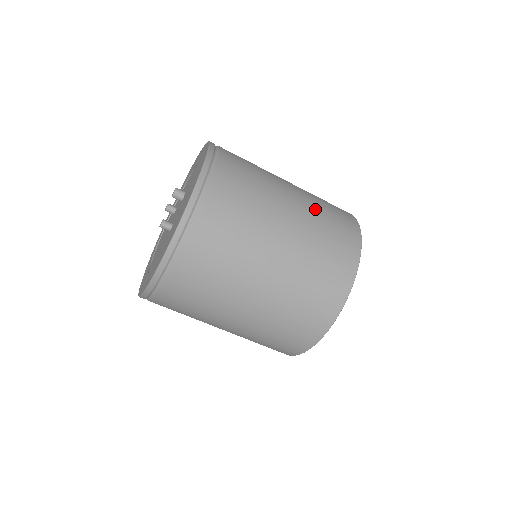
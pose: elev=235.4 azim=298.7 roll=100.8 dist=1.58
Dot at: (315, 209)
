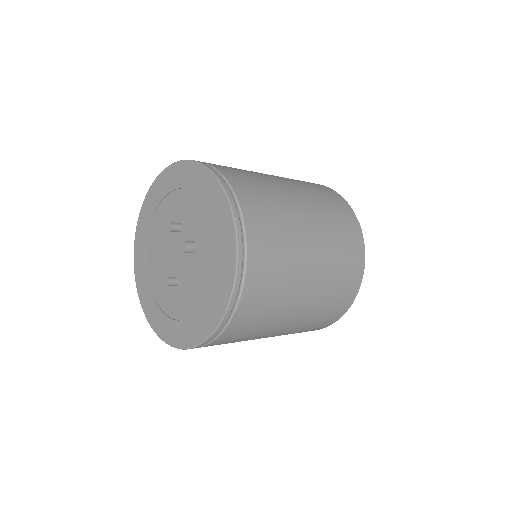
Dot at: (325, 295)
